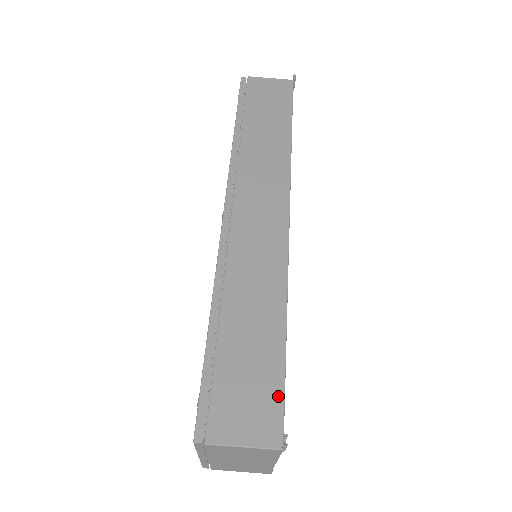
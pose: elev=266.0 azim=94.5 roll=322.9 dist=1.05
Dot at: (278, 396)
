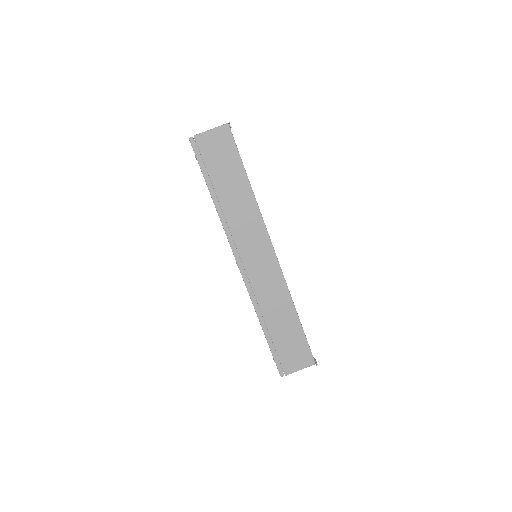
Dot at: (306, 346)
